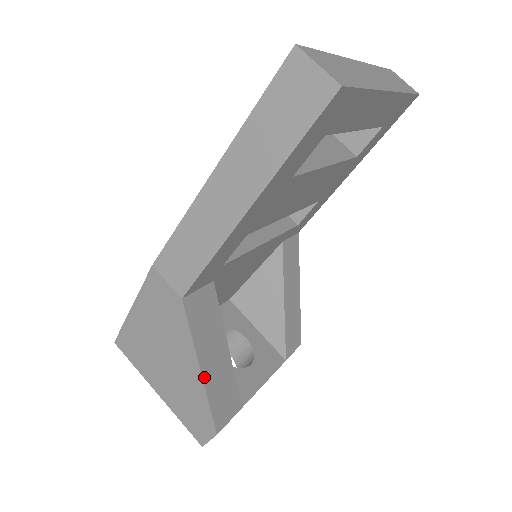
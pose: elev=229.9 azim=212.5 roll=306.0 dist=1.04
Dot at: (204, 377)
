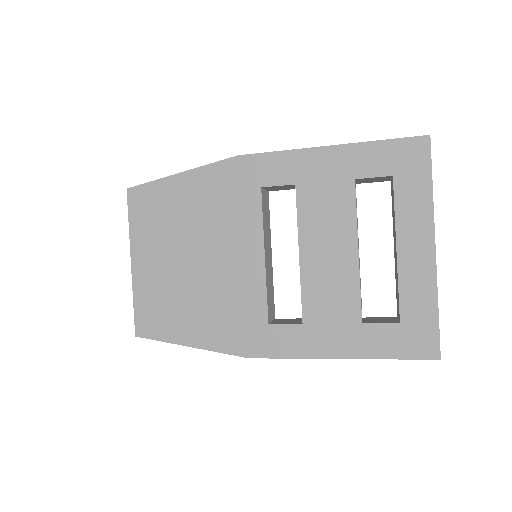
Dot at: occluded
